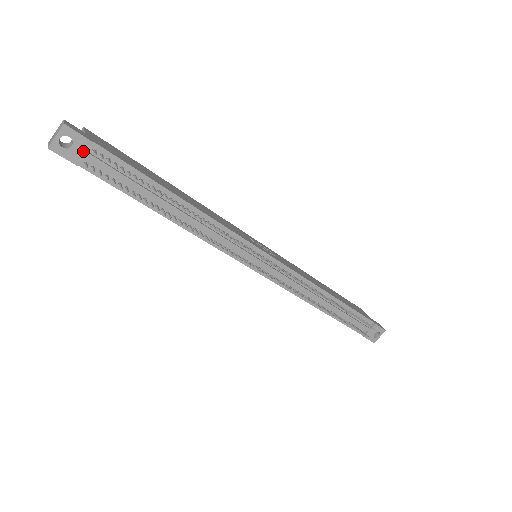
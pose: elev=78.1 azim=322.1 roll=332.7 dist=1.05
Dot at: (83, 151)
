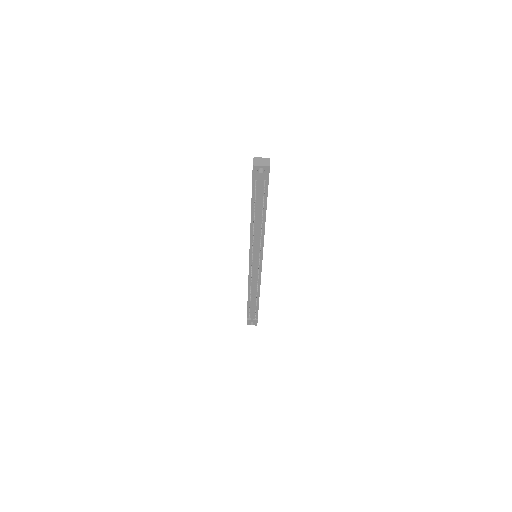
Dot at: (262, 178)
